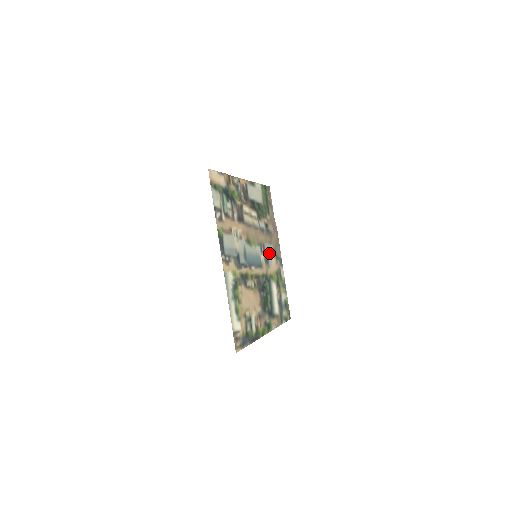
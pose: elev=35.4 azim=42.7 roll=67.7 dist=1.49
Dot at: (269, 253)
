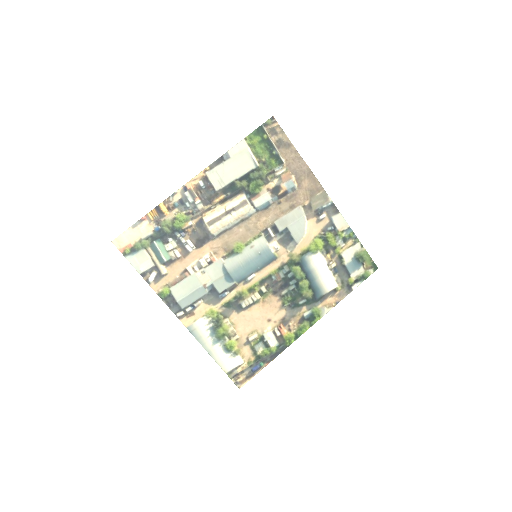
Dot at: (292, 224)
